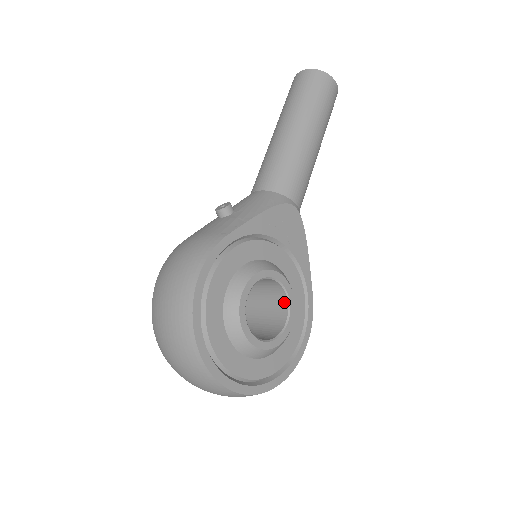
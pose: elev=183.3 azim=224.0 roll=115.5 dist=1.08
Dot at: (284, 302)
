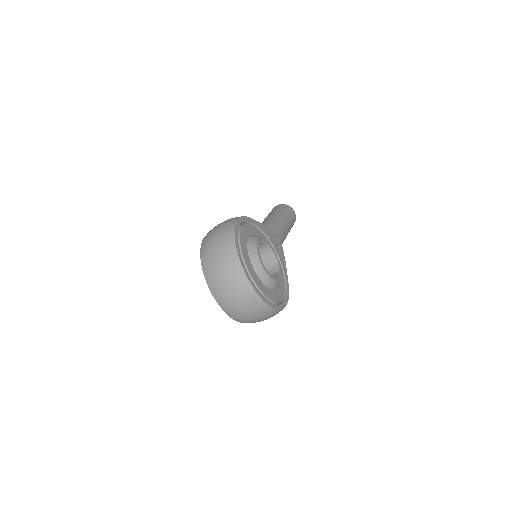
Dot at: (275, 269)
